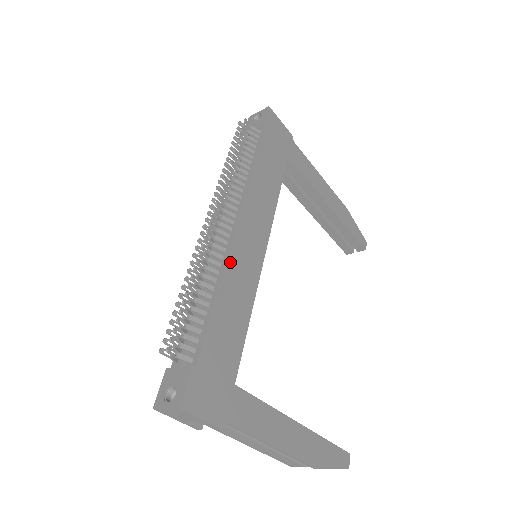
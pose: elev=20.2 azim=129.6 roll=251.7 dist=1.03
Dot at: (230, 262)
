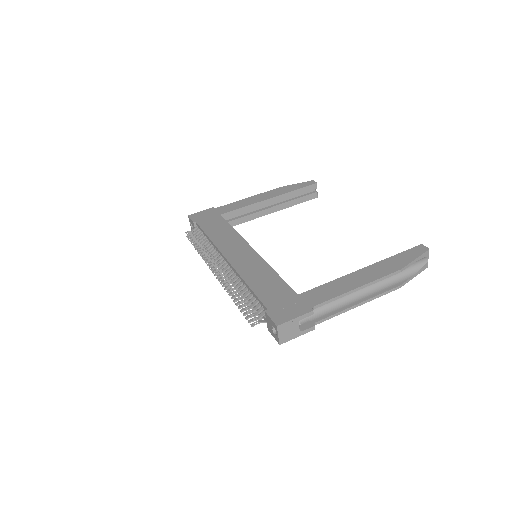
Dot at: (239, 270)
